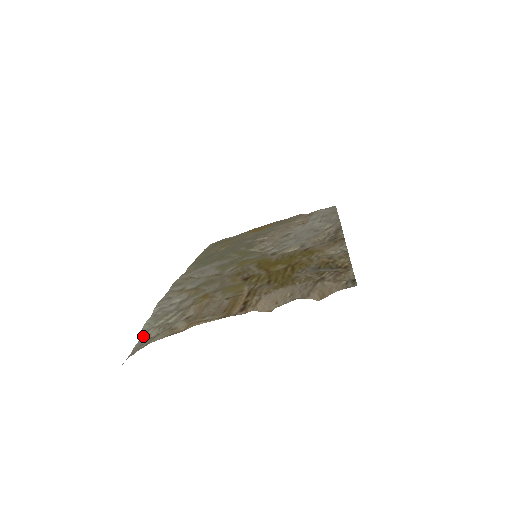
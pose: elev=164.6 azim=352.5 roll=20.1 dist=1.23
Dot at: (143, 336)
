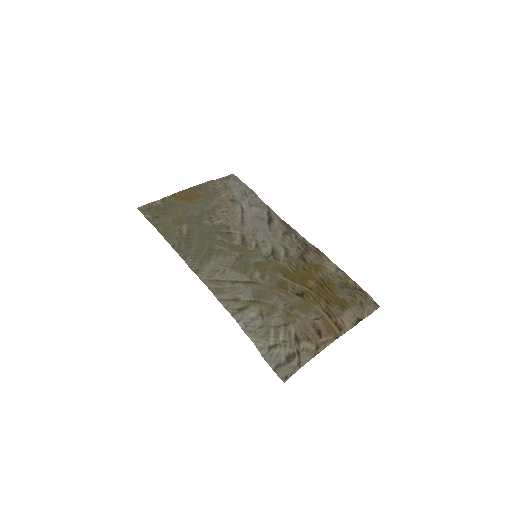
Dot at: (267, 353)
